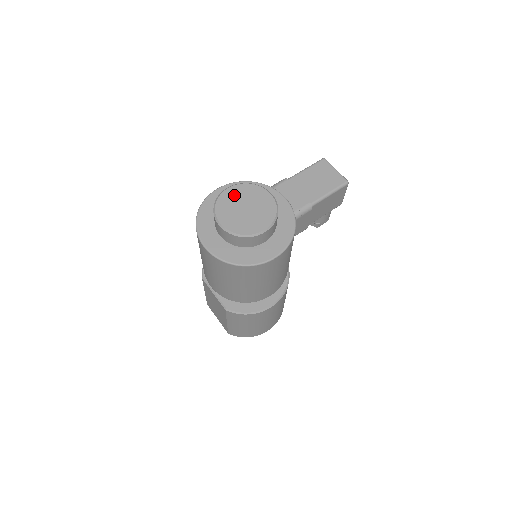
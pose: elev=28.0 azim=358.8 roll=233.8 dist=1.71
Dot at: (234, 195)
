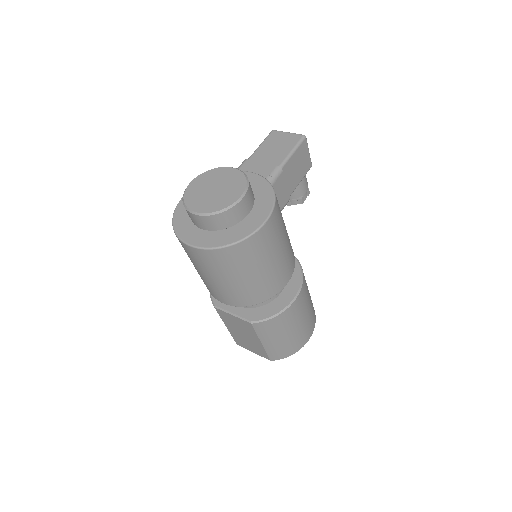
Dot at: (198, 185)
